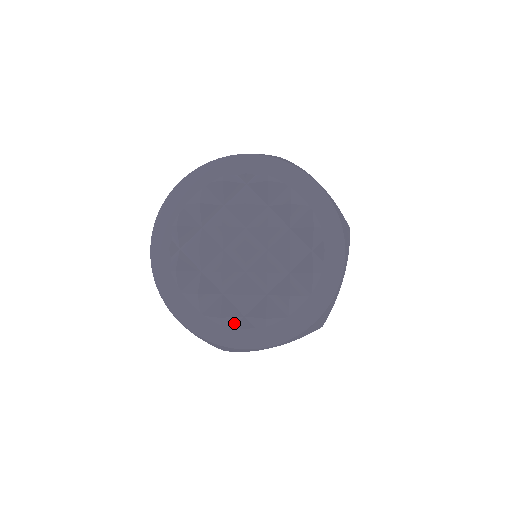
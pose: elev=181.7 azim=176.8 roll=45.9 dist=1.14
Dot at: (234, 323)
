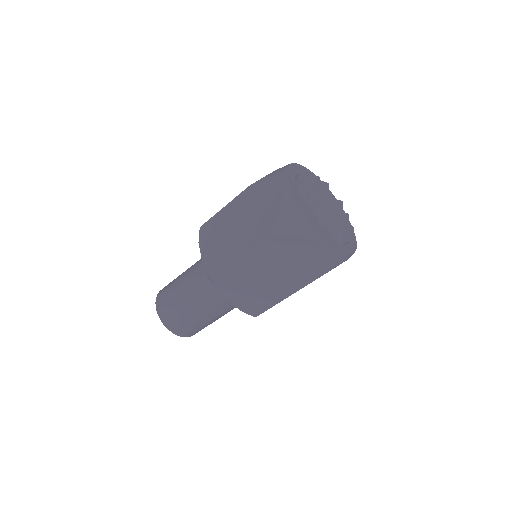
Dot at: (312, 214)
